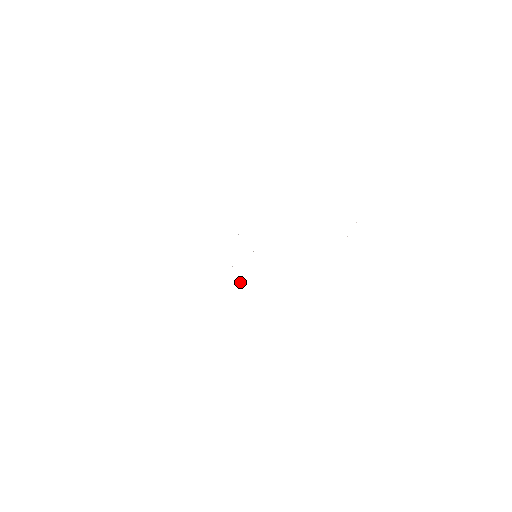
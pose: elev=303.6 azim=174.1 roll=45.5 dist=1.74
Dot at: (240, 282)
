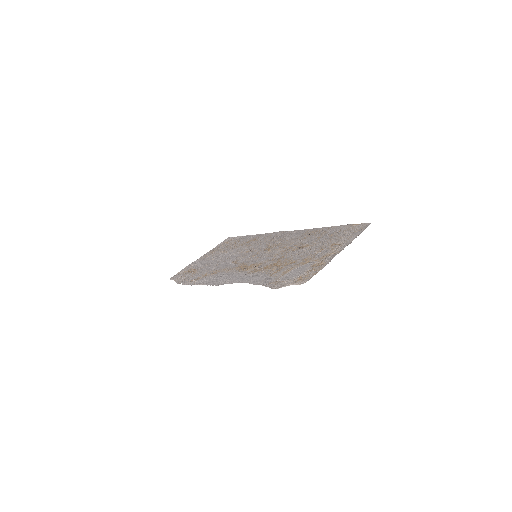
Dot at: (242, 247)
